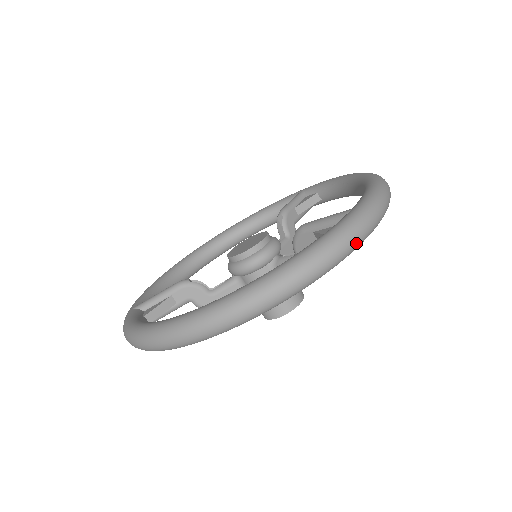
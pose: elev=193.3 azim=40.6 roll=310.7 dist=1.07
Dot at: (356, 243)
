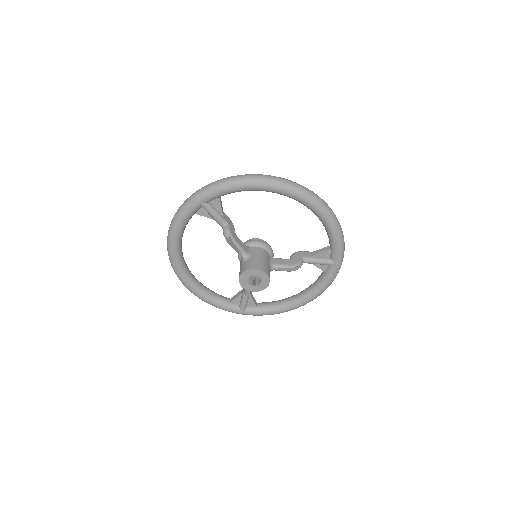
Dot at: (344, 249)
